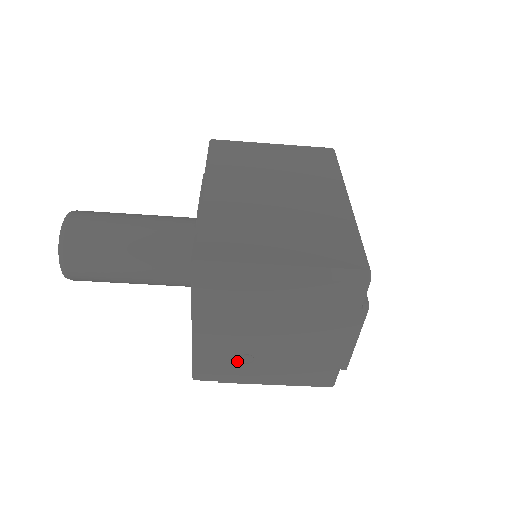
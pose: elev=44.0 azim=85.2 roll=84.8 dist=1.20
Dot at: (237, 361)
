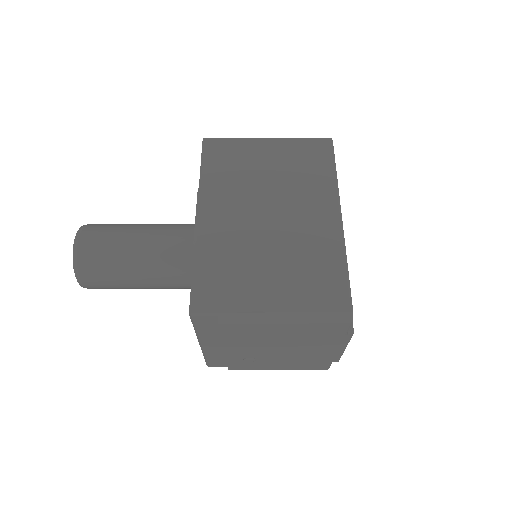
Dot at: (242, 361)
